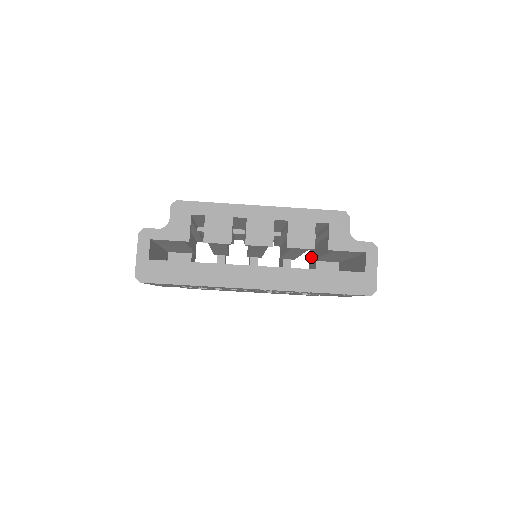
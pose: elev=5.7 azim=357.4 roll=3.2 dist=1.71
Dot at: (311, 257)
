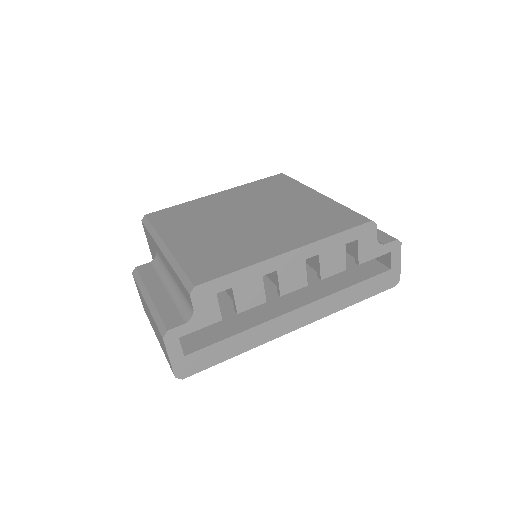
Dot at: occluded
